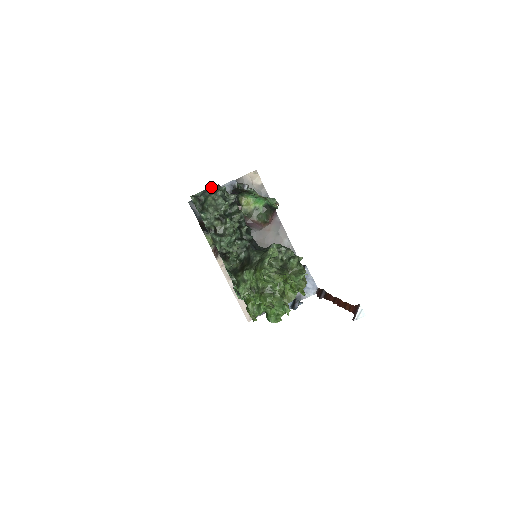
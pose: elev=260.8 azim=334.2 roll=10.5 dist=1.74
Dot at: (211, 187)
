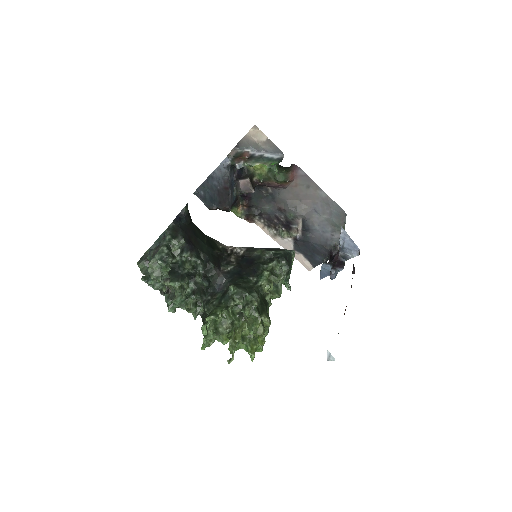
Dot at: (163, 232)
